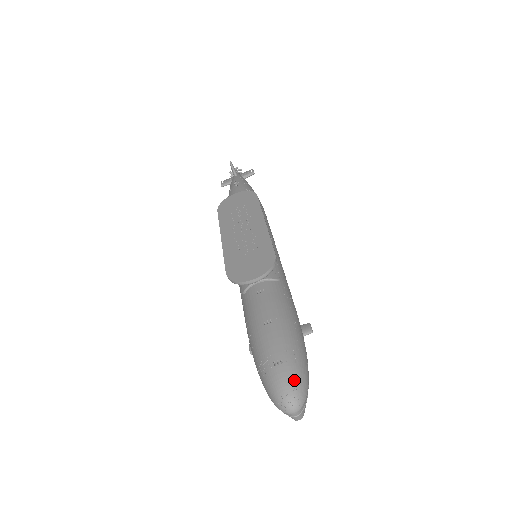
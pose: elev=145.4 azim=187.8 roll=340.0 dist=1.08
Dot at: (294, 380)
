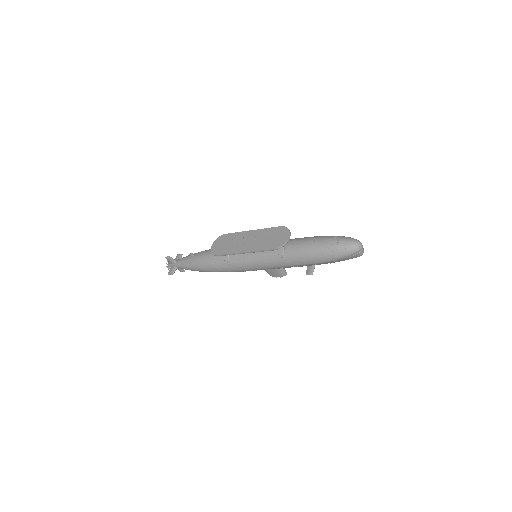
Dot at: (350, 238)
